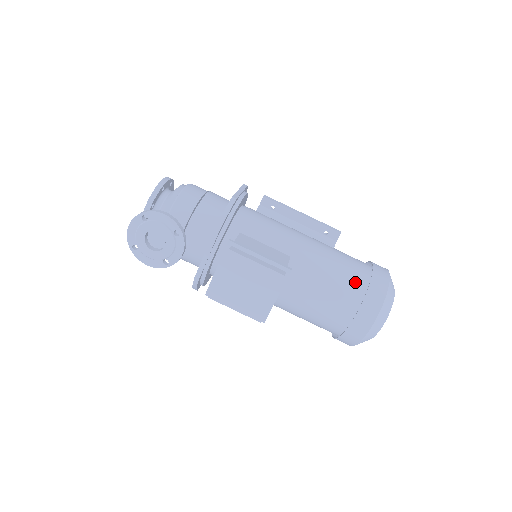
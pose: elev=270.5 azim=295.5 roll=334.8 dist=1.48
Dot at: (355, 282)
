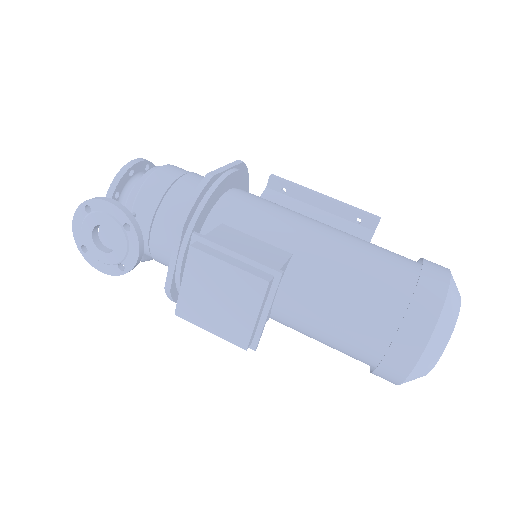
Dot at: (392, 289)
